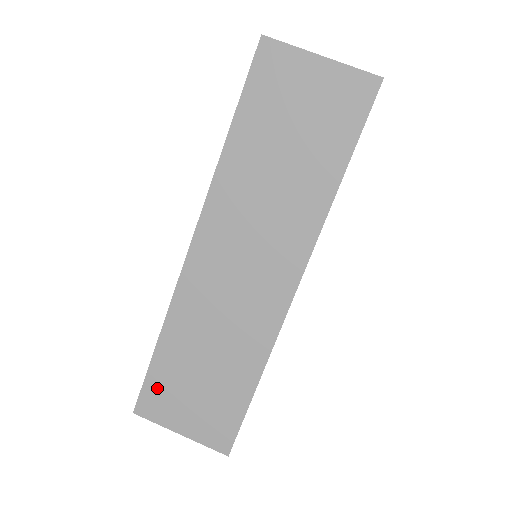
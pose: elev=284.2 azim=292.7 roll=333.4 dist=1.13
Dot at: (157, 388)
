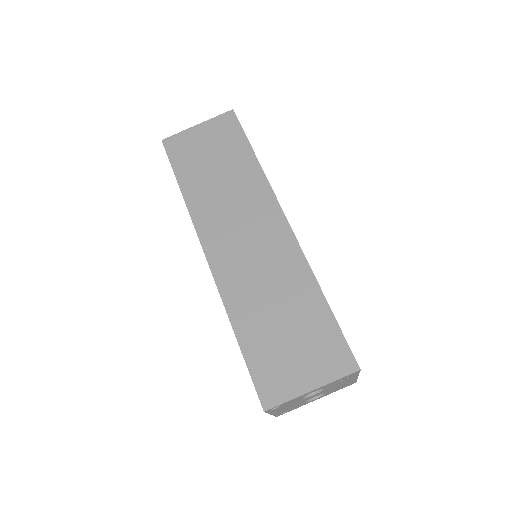
Dot at: (264, 371)
